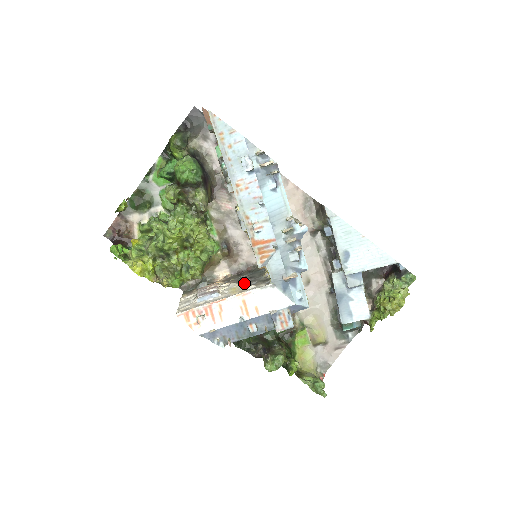
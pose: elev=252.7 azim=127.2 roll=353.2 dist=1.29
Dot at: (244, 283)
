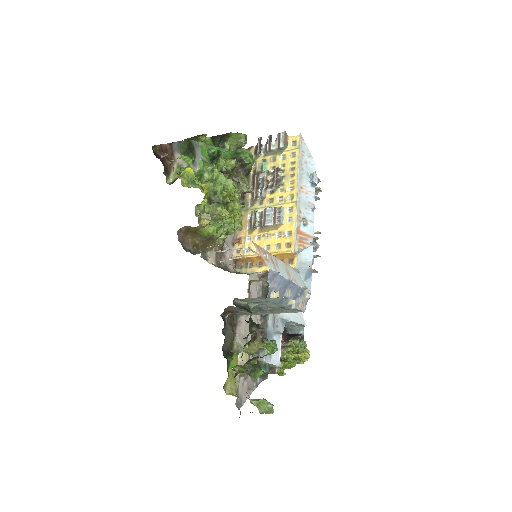
Dot at: occluded
